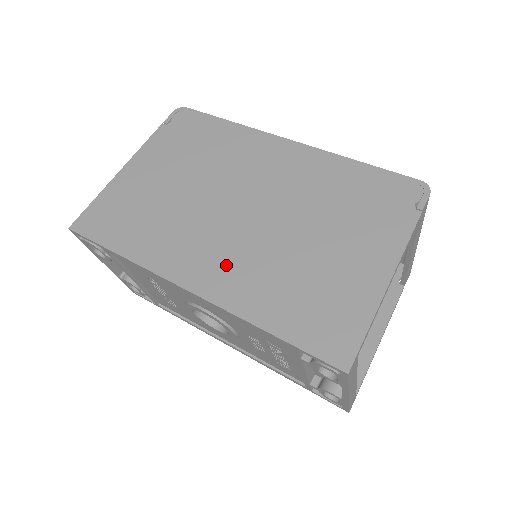
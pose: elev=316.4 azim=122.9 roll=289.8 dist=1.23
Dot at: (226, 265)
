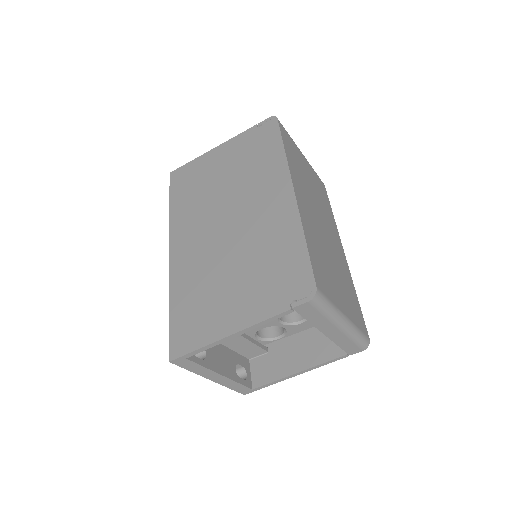
Dot at: (191, 253)
